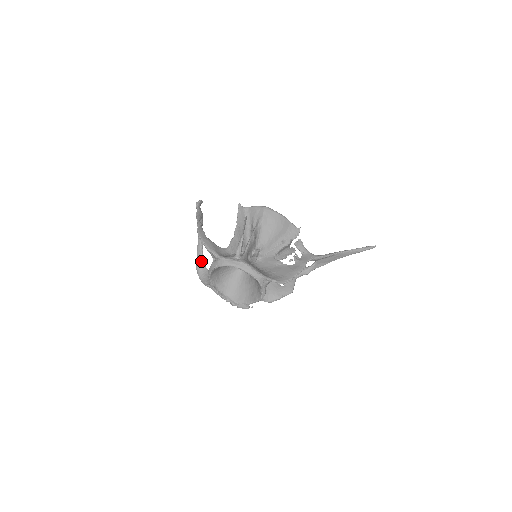
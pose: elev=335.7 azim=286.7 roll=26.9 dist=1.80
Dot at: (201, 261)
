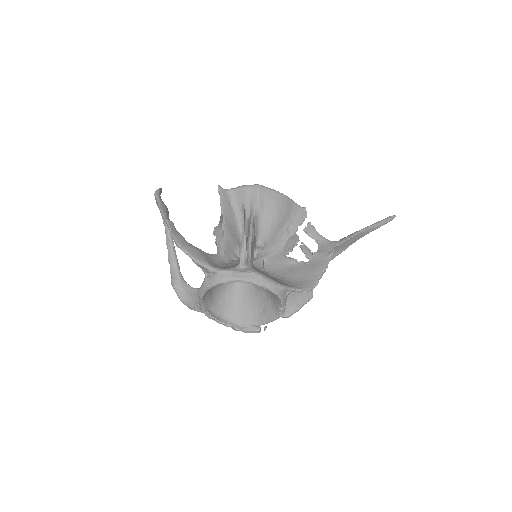
Dot at: (178, 276)
